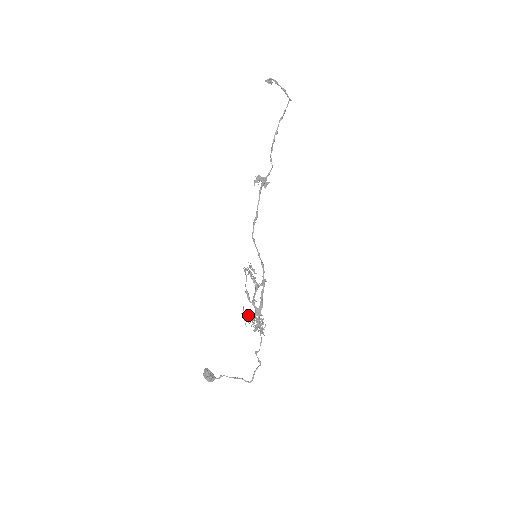
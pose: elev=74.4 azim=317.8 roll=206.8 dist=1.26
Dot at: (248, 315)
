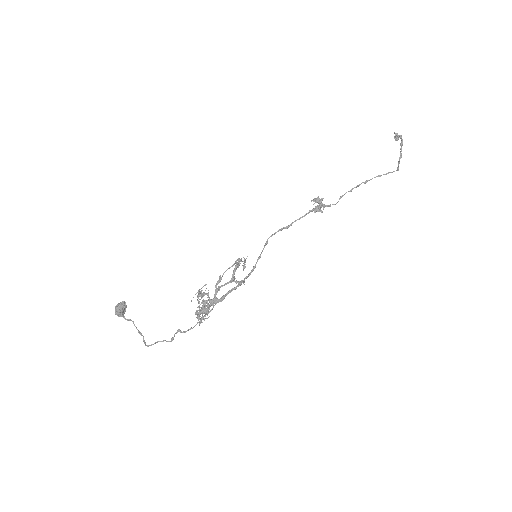
Dot at: (203, 295)
